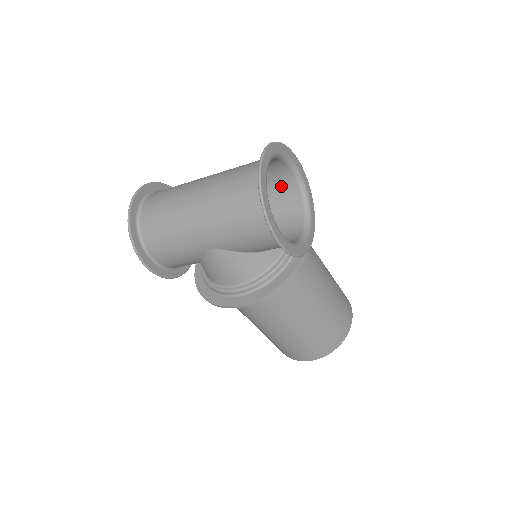
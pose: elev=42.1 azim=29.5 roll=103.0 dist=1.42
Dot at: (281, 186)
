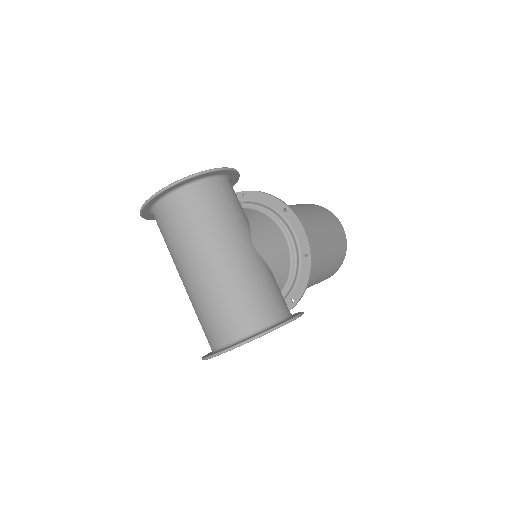
Dot at: occluded
